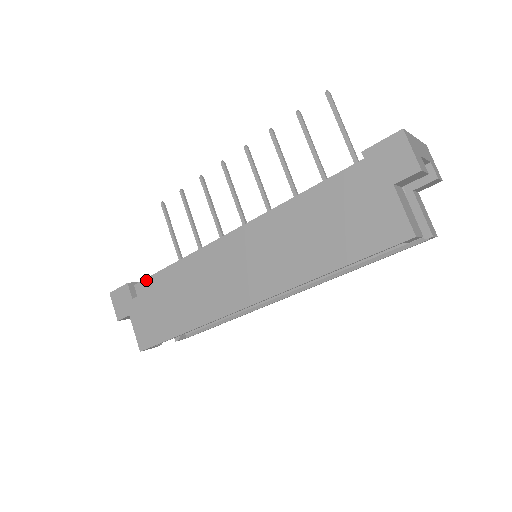
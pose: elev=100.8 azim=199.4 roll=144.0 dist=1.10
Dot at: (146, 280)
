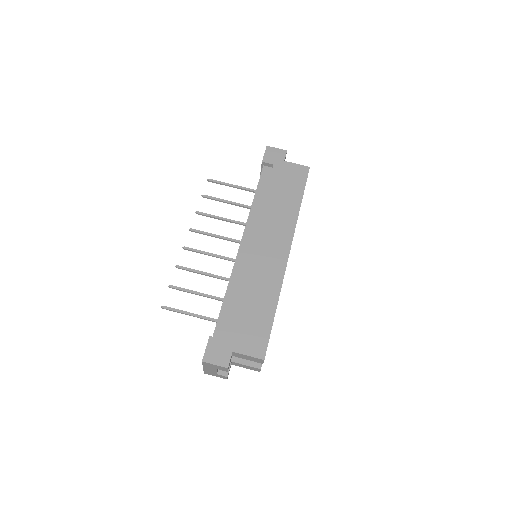
Dot at: (218, 323)
